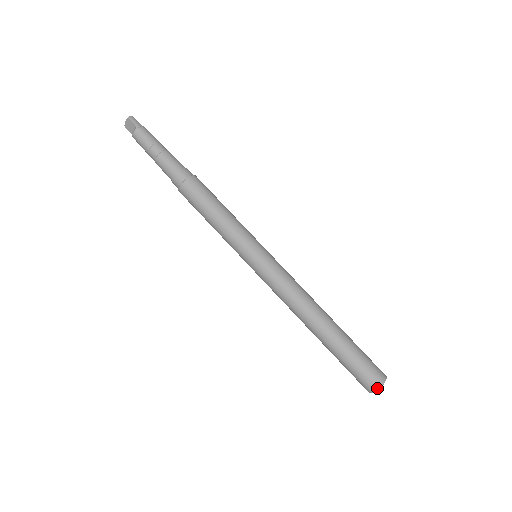
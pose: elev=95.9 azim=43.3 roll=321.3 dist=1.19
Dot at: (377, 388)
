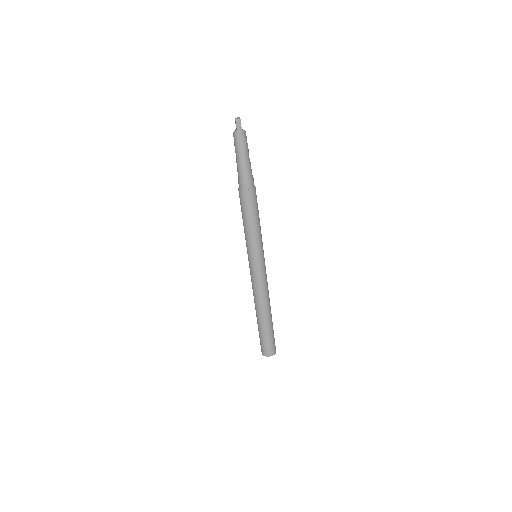
Dot at: (263, 355)
